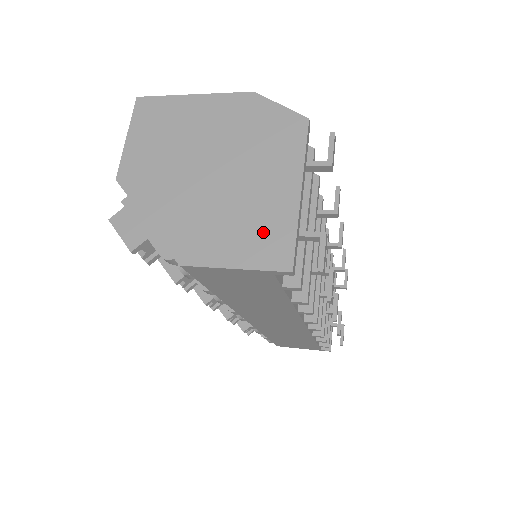
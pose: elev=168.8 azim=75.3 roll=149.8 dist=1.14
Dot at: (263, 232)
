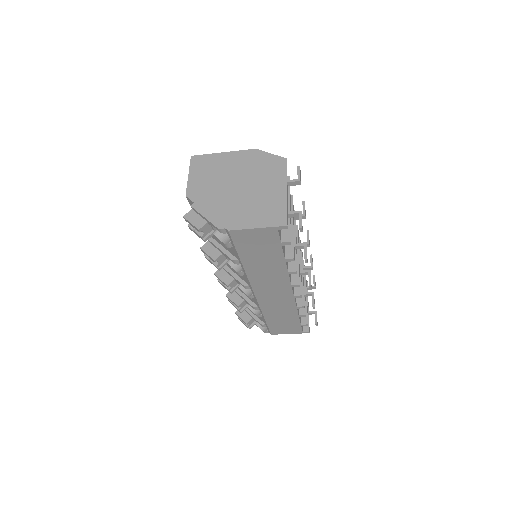
Dot at: (270, 210)
